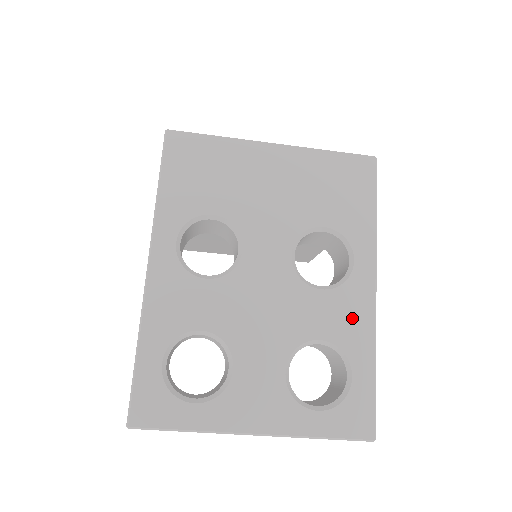
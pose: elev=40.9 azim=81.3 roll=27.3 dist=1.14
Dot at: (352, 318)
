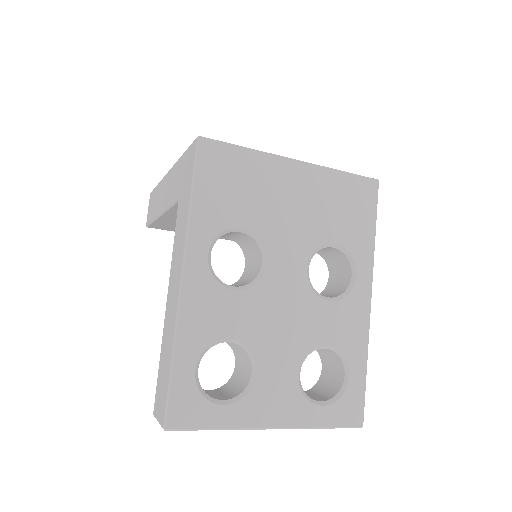
Dot at: (352, 326)
